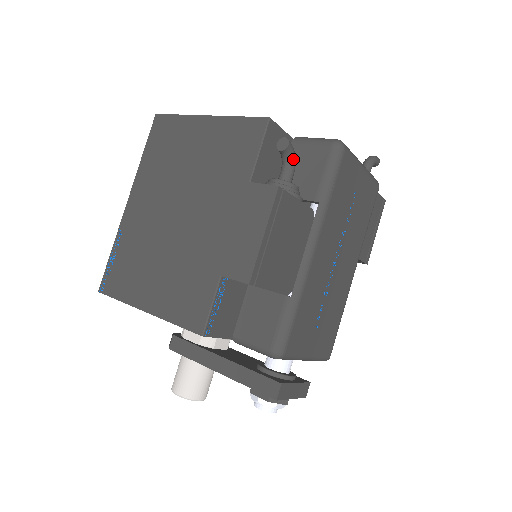
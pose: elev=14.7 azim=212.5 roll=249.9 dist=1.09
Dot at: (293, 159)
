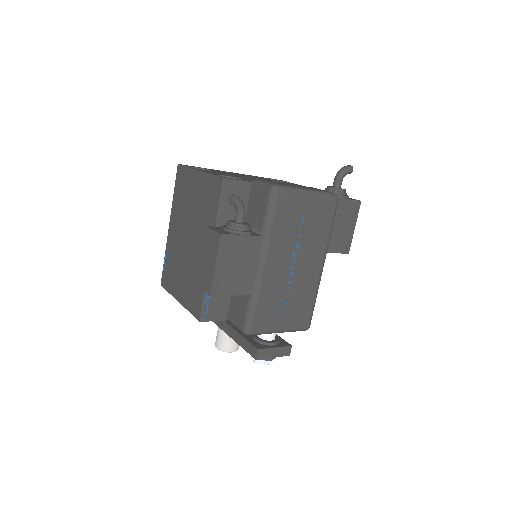
Dot at: (240, 206)
